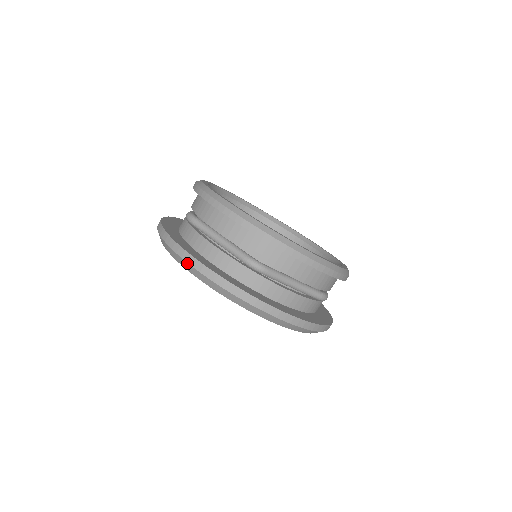
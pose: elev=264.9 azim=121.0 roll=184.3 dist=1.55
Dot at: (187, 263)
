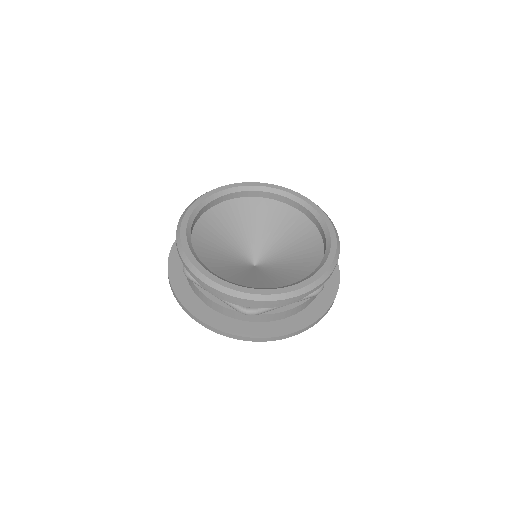
Dot at: (199, 323)
